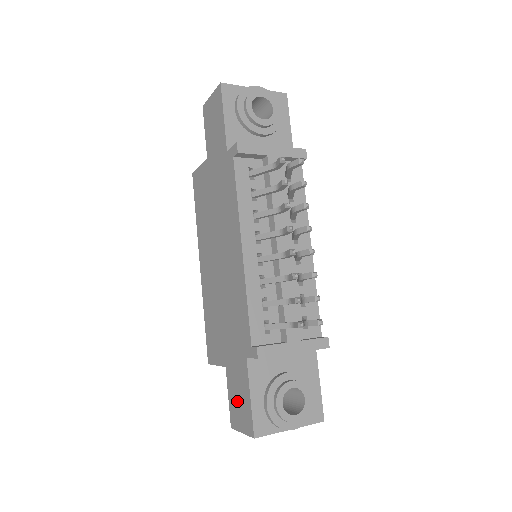
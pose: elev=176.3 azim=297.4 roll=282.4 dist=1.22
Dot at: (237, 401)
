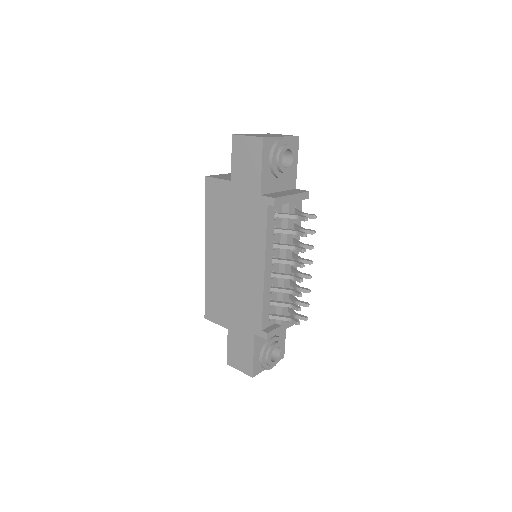
Dot at: (238, 353)
